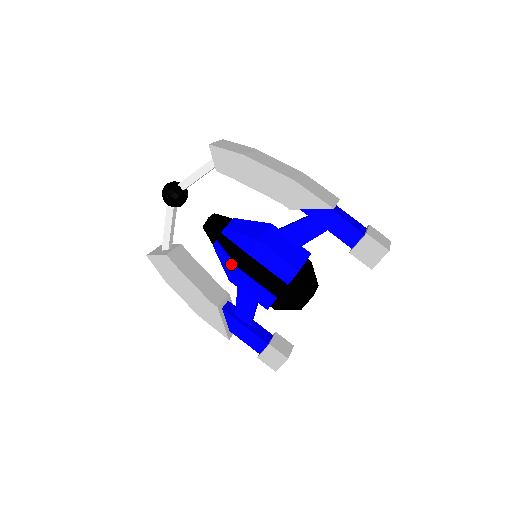
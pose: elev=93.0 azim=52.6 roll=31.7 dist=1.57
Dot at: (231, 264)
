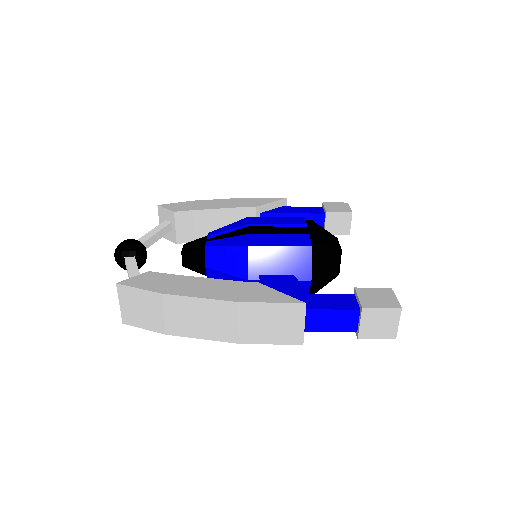
Dot at: occluded
